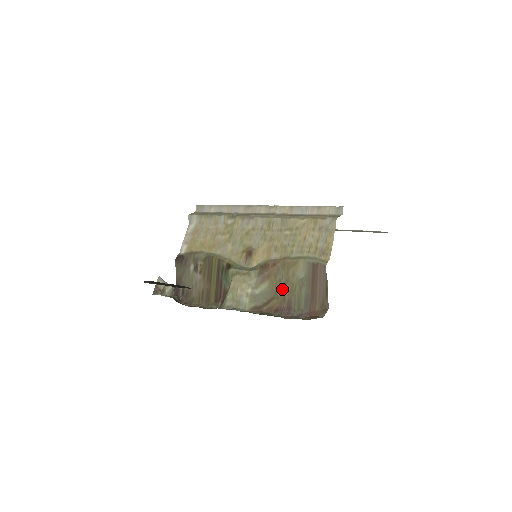
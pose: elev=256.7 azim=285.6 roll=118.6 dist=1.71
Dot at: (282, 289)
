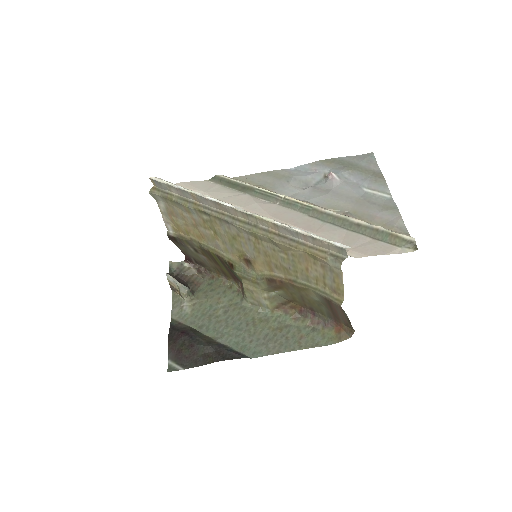
Dot at: (299, 299)
